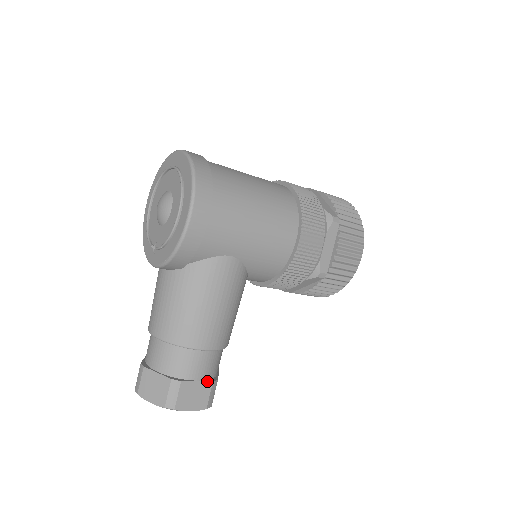
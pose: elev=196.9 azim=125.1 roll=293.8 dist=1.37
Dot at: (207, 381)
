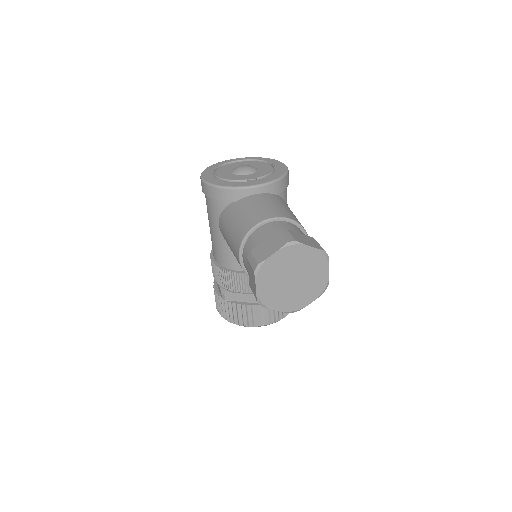
Dot at: occluded
